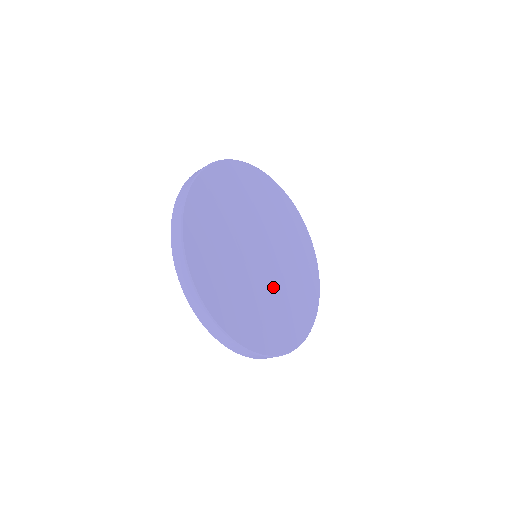
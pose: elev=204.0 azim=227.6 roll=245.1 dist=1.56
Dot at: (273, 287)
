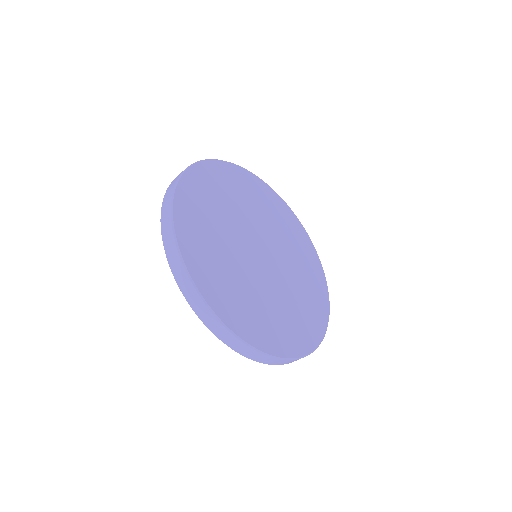
Dot at: (285, 282)
